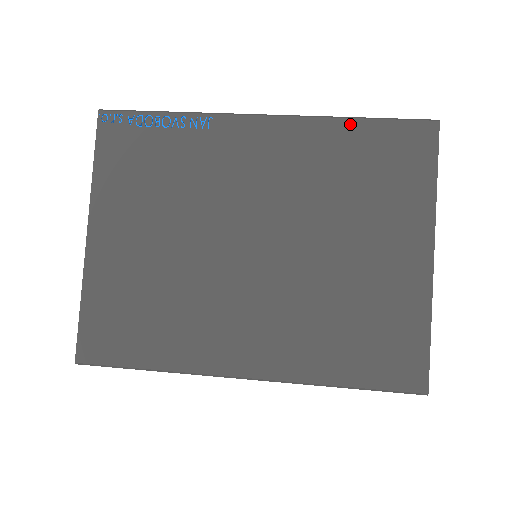
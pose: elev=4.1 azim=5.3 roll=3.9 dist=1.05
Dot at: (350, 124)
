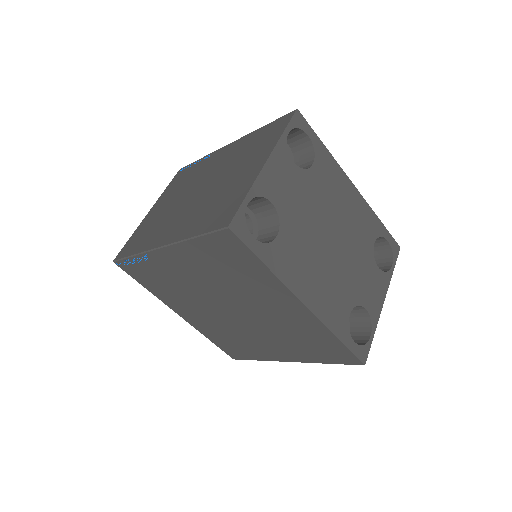
Dot at: (259, 130)
